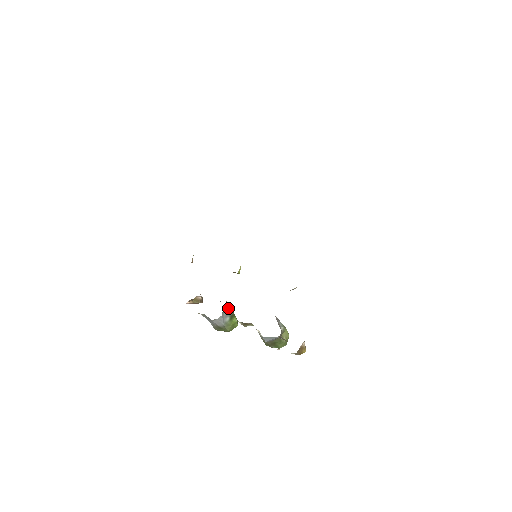
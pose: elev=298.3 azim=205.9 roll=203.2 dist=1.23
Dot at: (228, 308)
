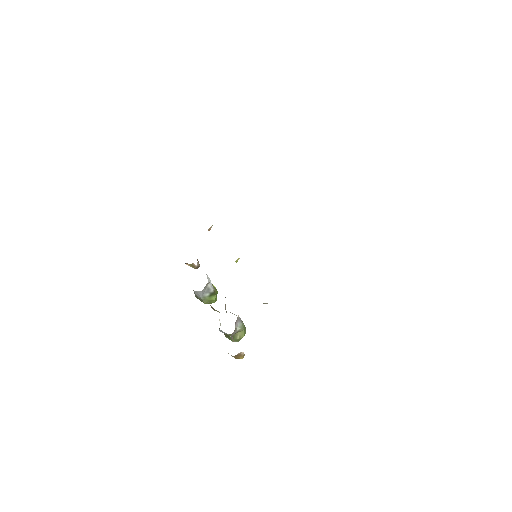
Dot at: (211, 286)
